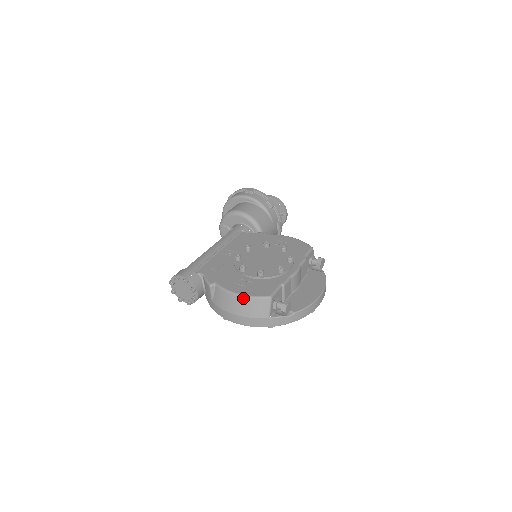
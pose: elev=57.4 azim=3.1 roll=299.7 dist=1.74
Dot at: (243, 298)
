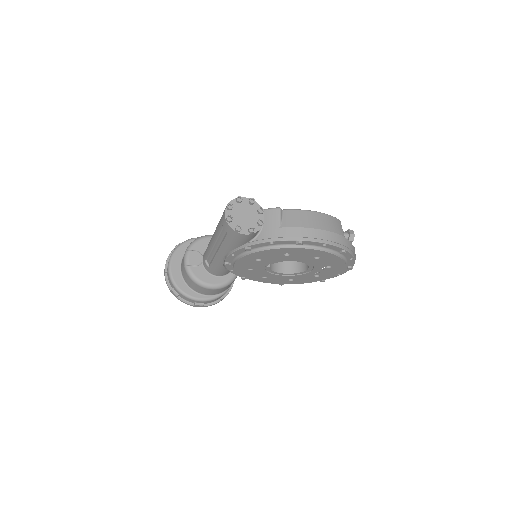
Dot at: (321, 214)
